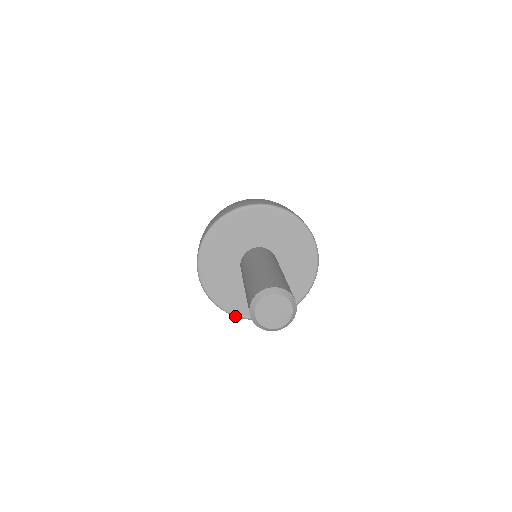
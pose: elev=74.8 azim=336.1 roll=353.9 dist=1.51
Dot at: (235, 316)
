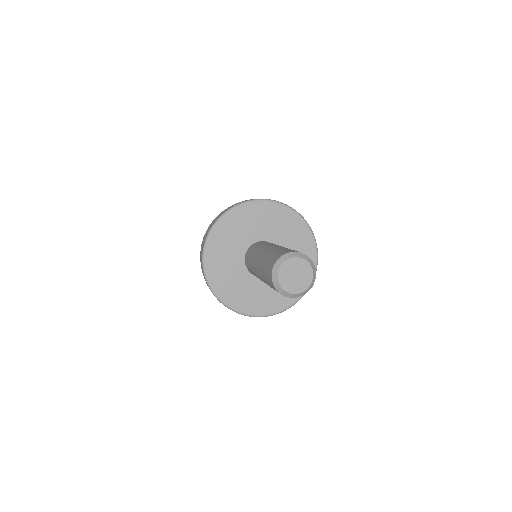
Dot at: occluded
